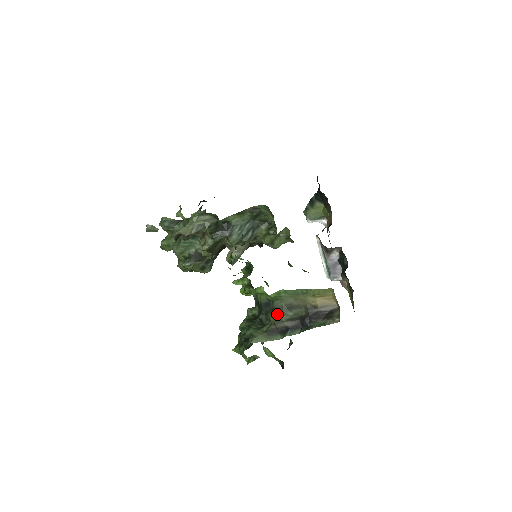
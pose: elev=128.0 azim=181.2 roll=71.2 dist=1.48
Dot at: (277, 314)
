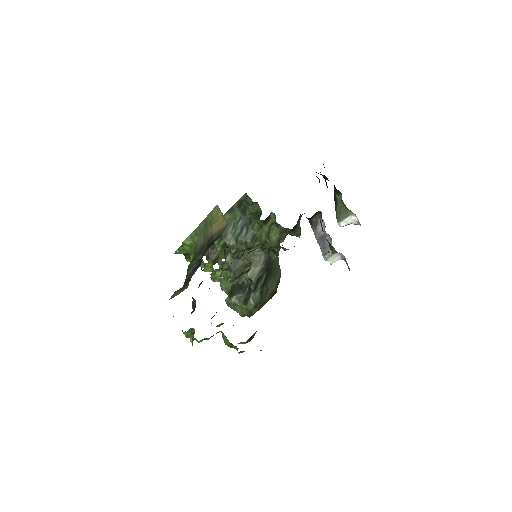
Dot at: (191, 262)
